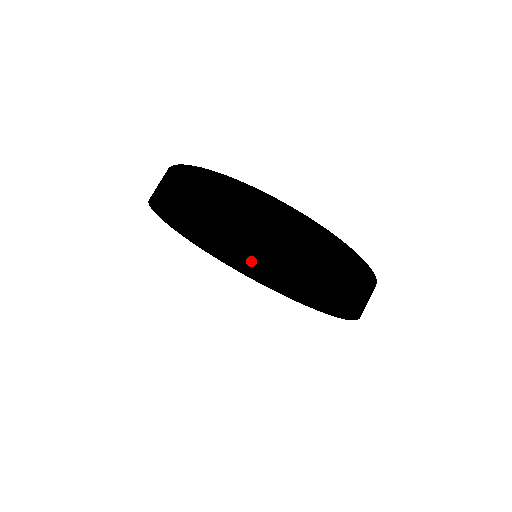
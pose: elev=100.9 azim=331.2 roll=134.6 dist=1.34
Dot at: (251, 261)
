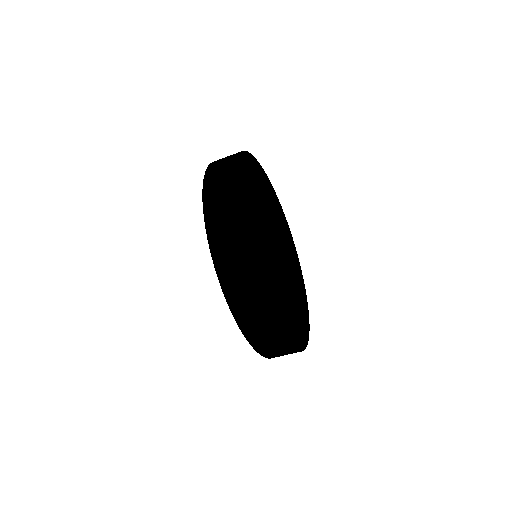
Dot at: occluded
